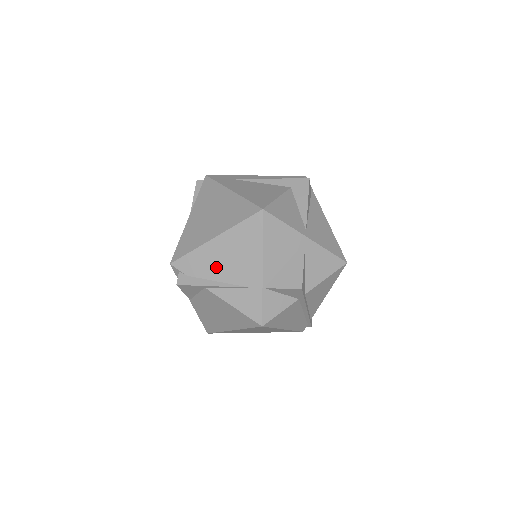
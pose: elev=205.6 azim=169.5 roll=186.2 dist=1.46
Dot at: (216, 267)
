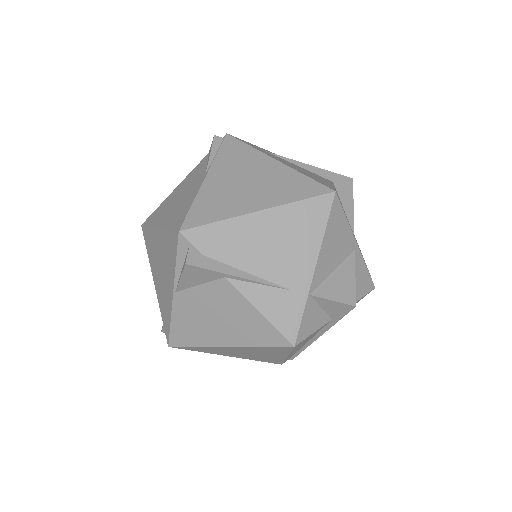
Dot at: (250, 252)
